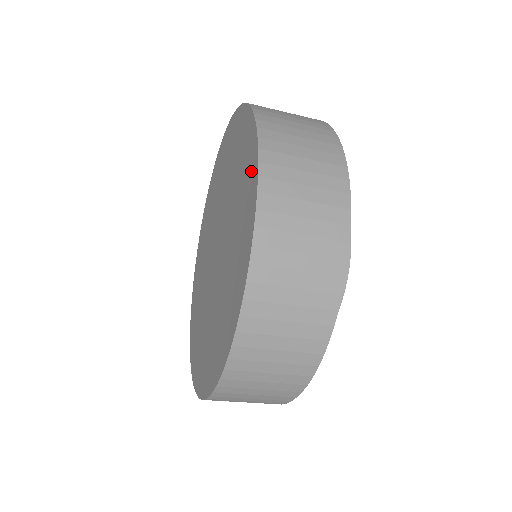
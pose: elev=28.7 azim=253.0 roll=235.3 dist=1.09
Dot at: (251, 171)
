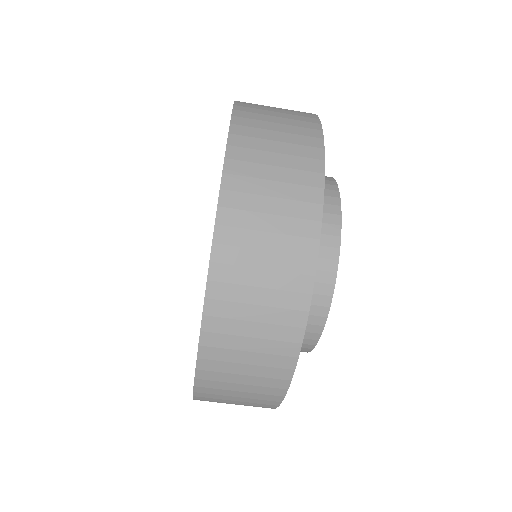
Dot at: occluded
